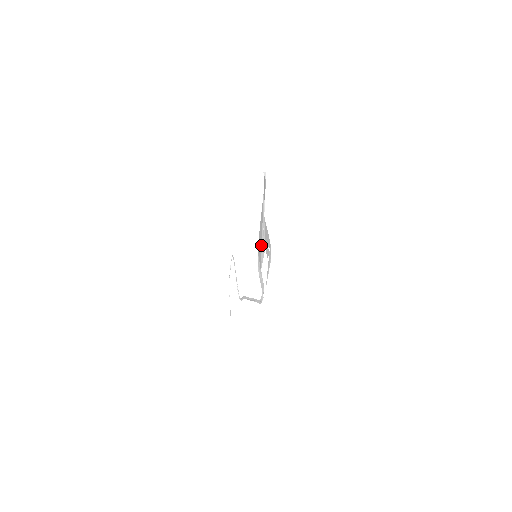
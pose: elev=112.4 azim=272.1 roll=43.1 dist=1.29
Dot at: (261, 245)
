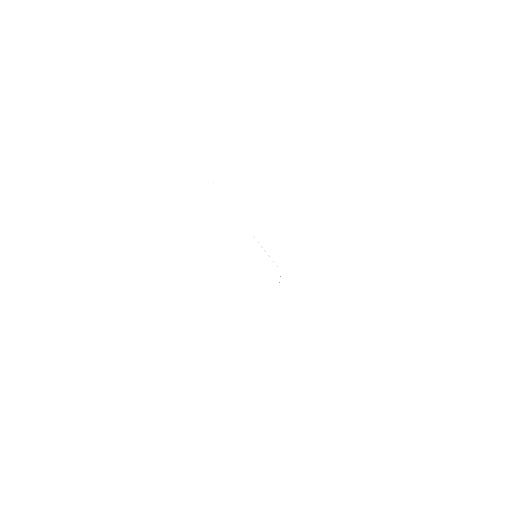
Dot at: occluded
